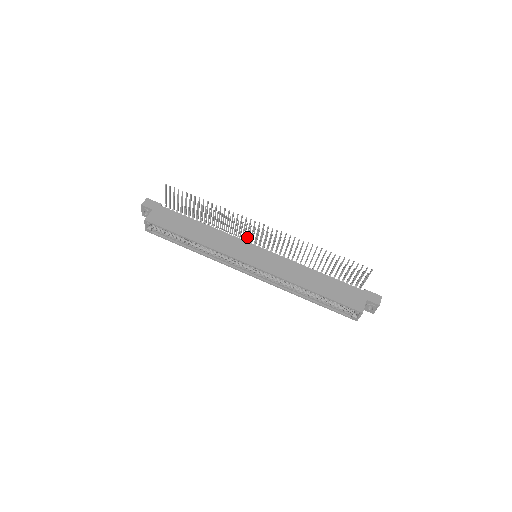
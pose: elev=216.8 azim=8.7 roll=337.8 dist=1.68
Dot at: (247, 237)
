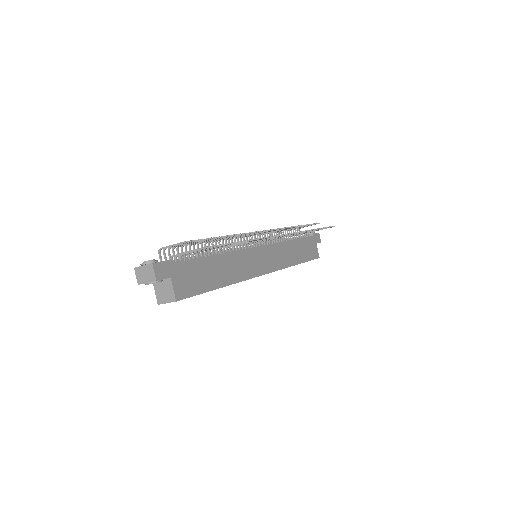
Dot at: occluded
